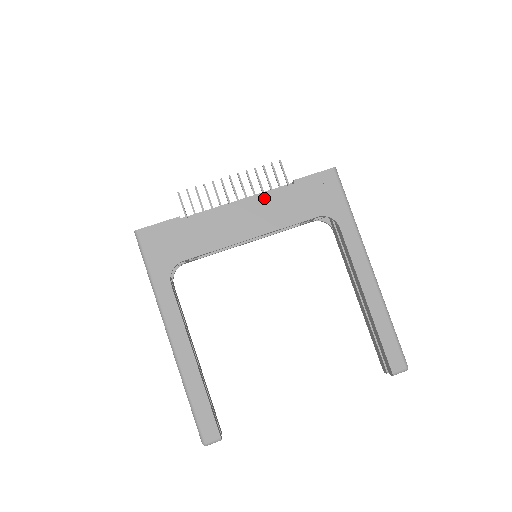
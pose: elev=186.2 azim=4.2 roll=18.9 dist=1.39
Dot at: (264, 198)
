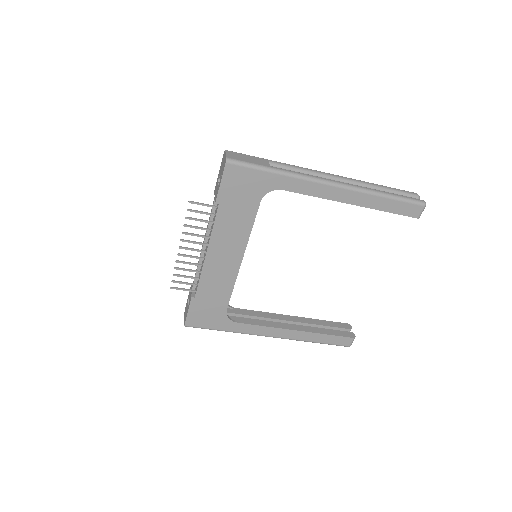
Dot at: (216, 235)
